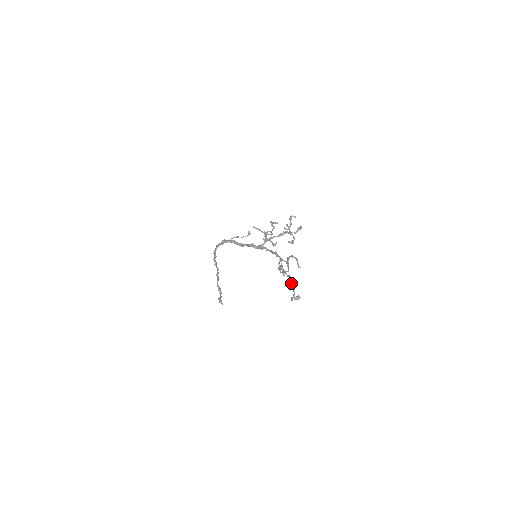
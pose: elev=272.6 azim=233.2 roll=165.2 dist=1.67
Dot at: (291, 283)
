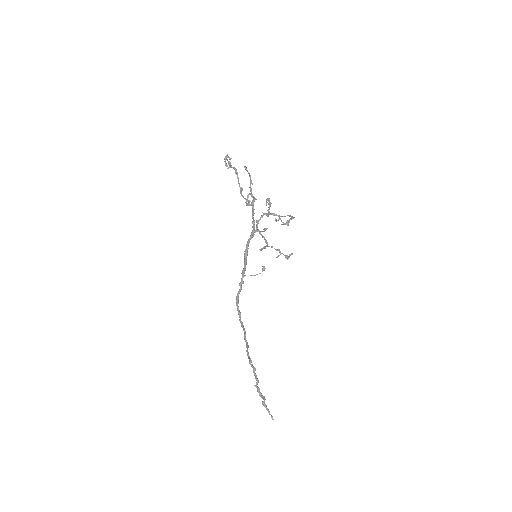
Dot at: occluded
